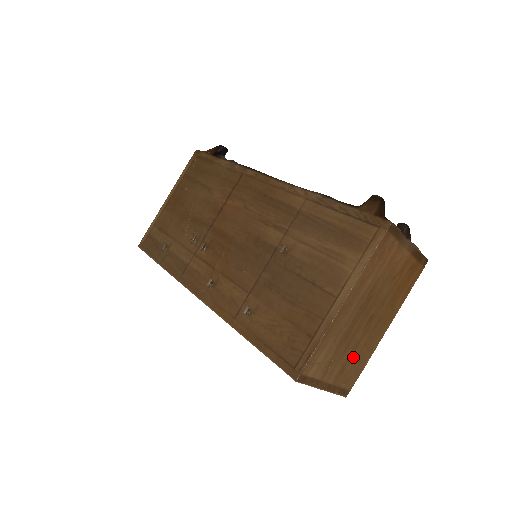
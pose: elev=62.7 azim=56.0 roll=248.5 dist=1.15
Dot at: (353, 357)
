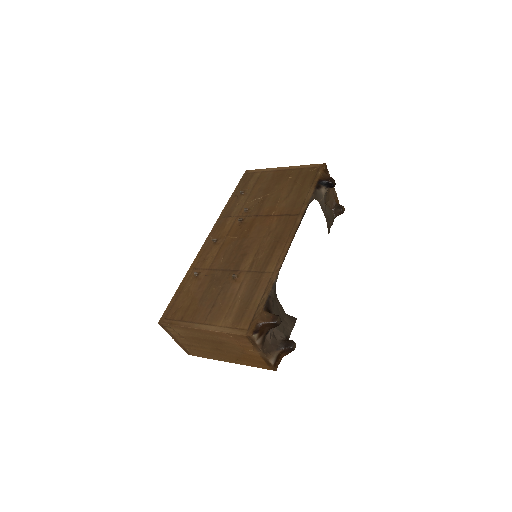
Dot at: (199, 348)
